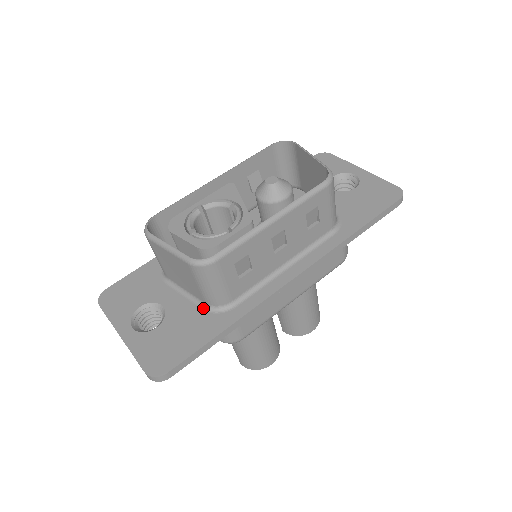
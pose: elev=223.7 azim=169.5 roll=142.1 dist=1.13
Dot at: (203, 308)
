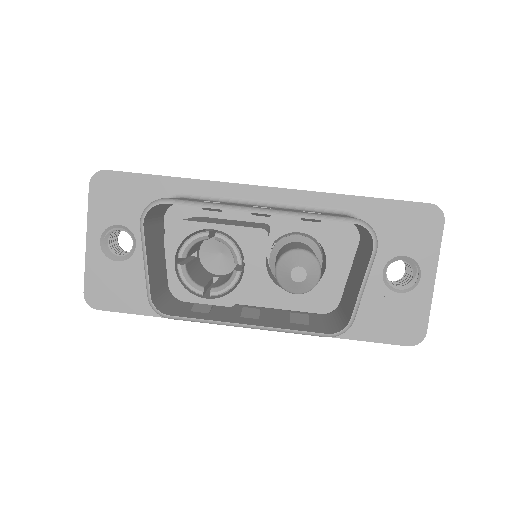
Dot at: occluded
